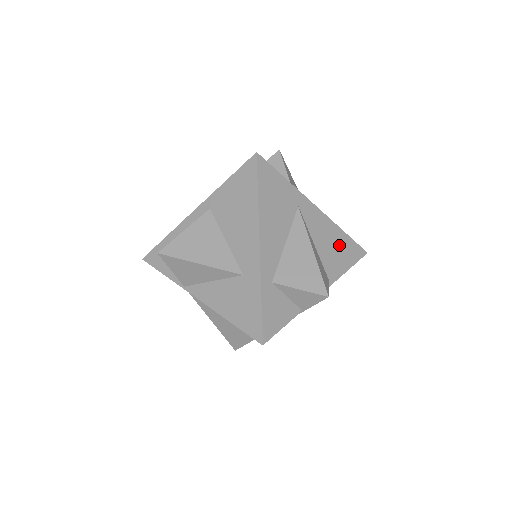
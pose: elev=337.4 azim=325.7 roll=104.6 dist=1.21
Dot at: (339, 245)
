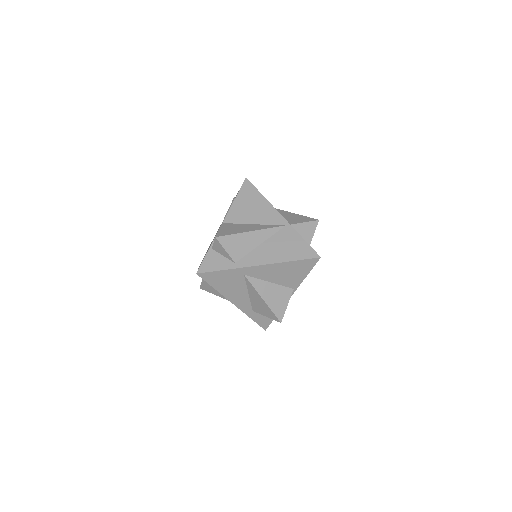
Dot at: (291, 270)
